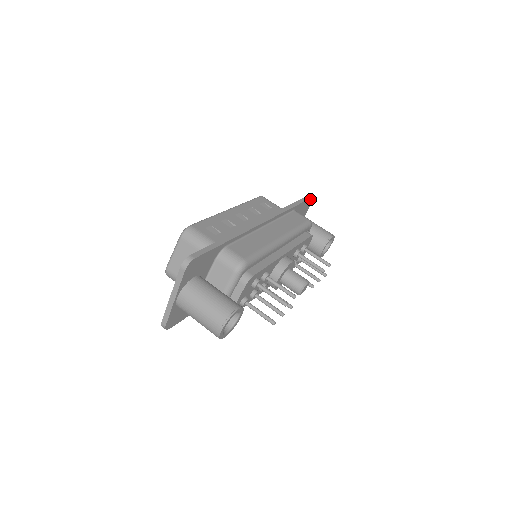
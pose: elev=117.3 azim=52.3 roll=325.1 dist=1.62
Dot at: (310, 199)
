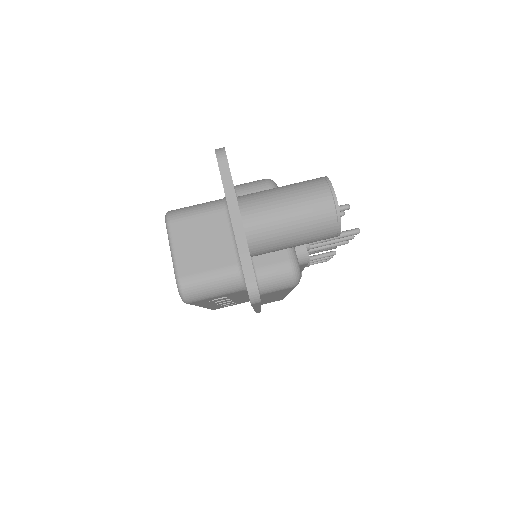
Dot at: occluded
